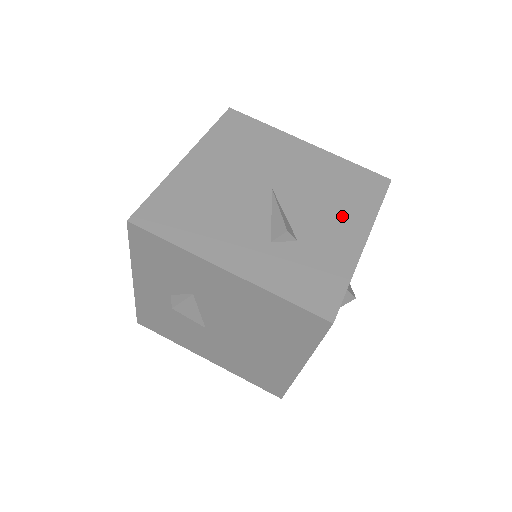
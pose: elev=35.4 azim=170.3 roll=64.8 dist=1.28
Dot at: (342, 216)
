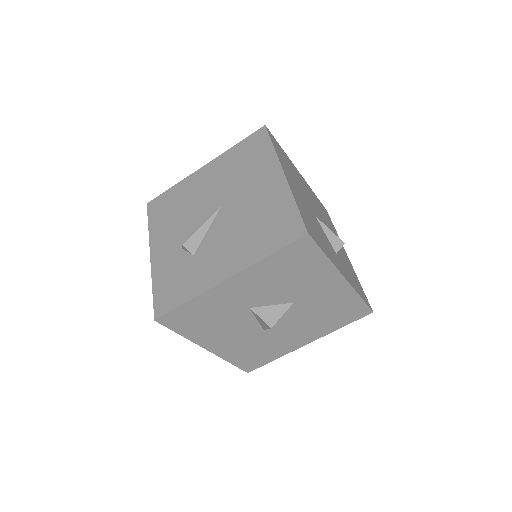
Dot at: (235, 250)
